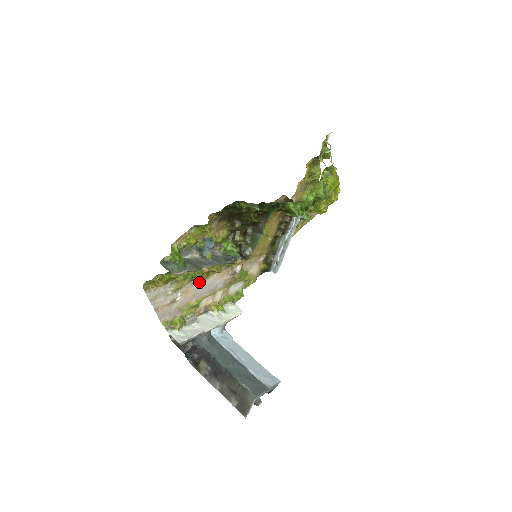
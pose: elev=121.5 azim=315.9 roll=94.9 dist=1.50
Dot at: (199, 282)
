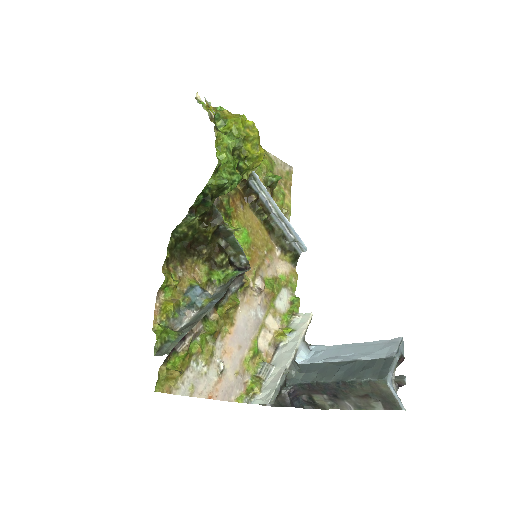
Dot at: (229, 332)
